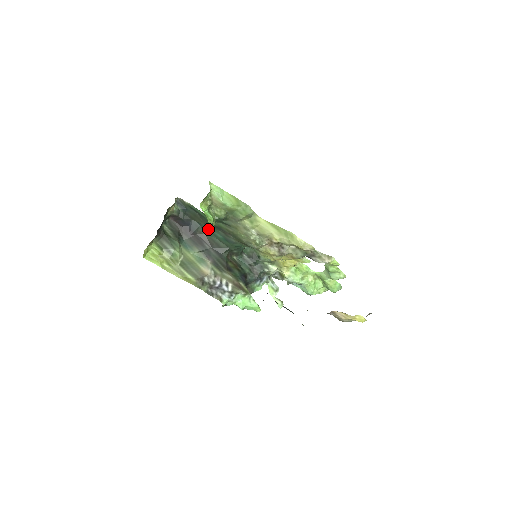
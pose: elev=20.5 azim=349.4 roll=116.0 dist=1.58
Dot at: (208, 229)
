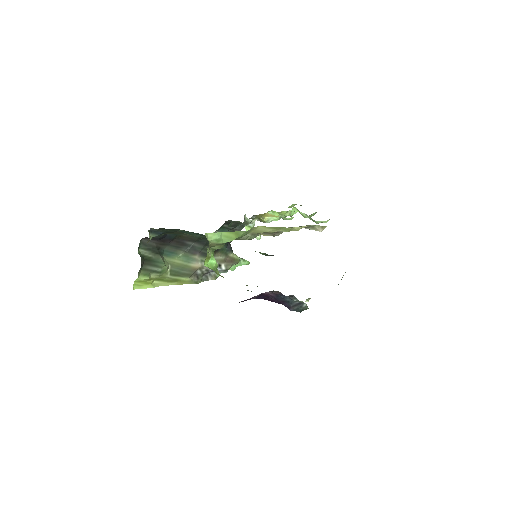
Dot at: (189, 232)
